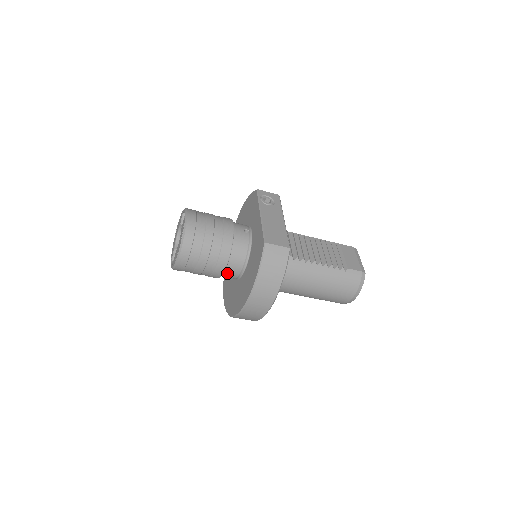
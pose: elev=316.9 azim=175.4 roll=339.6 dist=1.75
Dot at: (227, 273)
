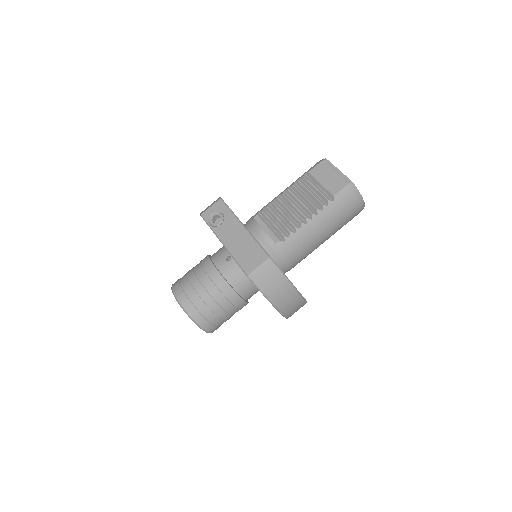
Dot at: (249, 298)
